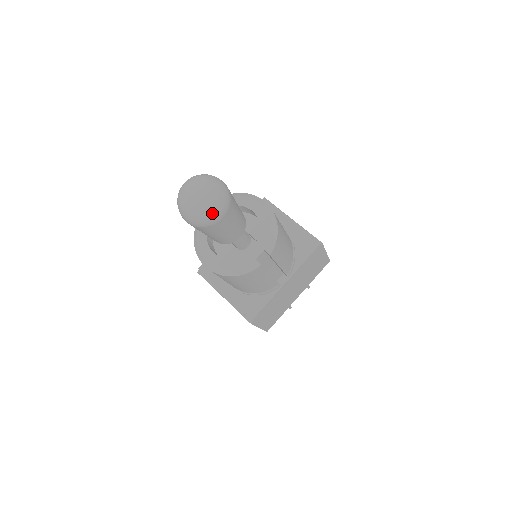
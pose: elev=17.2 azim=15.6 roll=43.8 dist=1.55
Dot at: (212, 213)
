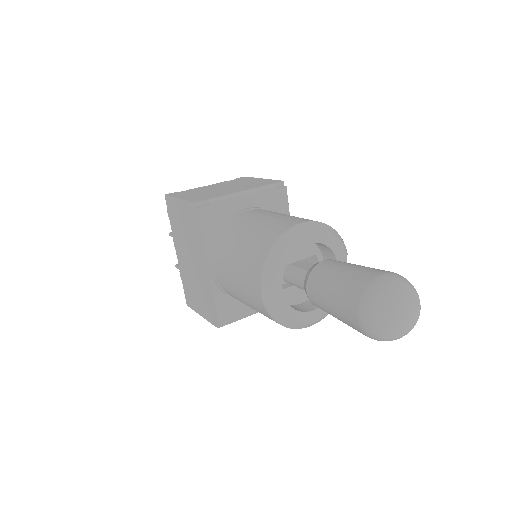
Dot at: occluded
